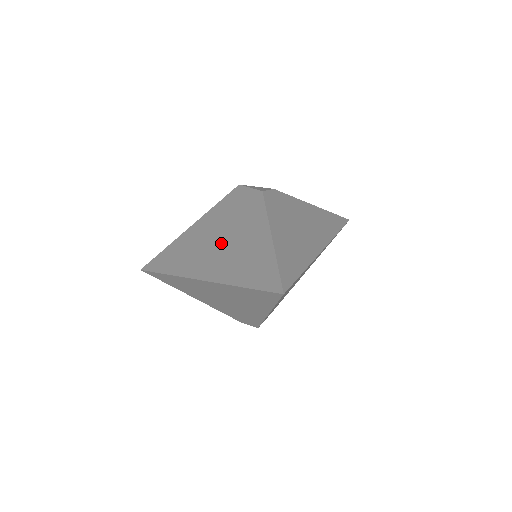
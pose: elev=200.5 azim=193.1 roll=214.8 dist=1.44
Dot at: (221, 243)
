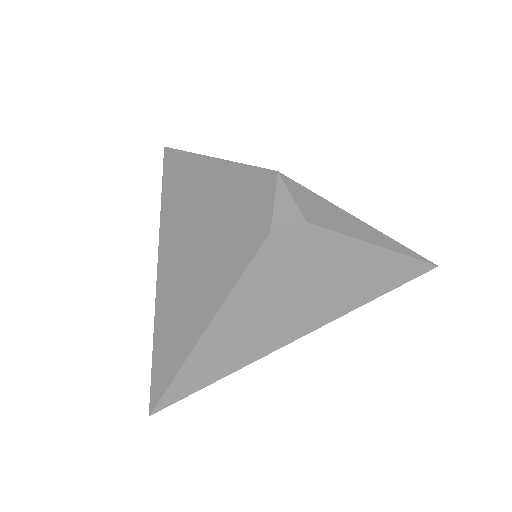
Dot at: (198, 241)
